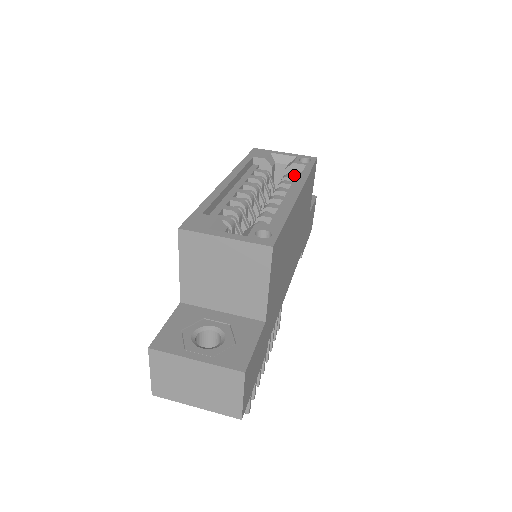
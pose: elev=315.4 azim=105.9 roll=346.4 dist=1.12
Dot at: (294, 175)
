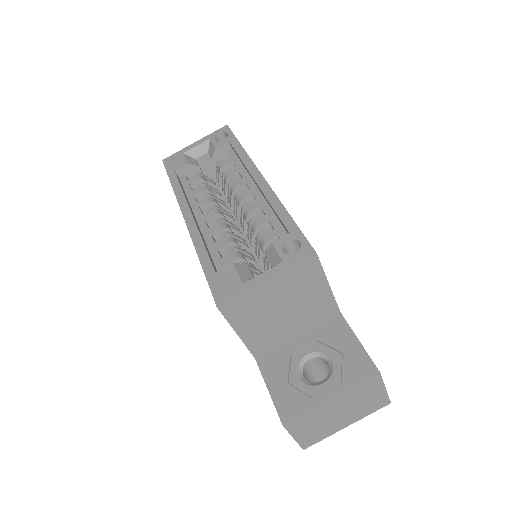
Dot at: (227, 159)
